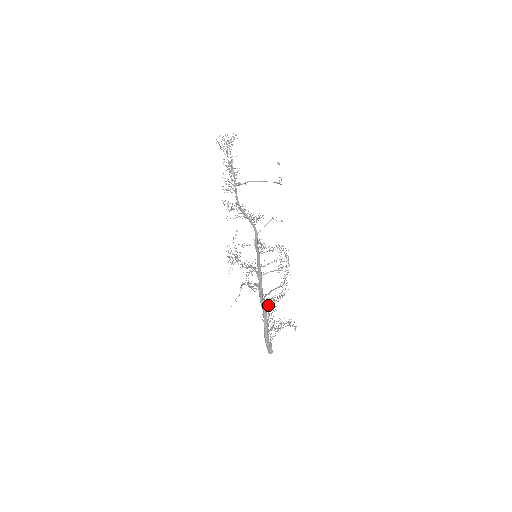
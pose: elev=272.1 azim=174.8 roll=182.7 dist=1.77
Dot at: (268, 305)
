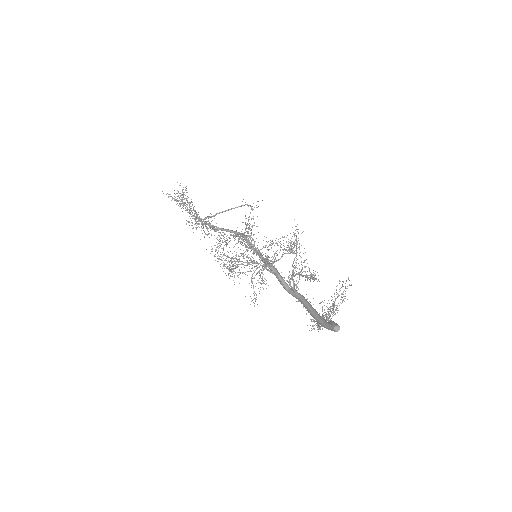
Dot at: occluded
